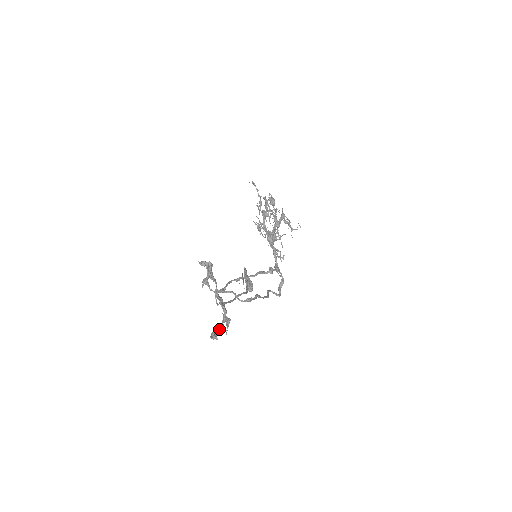
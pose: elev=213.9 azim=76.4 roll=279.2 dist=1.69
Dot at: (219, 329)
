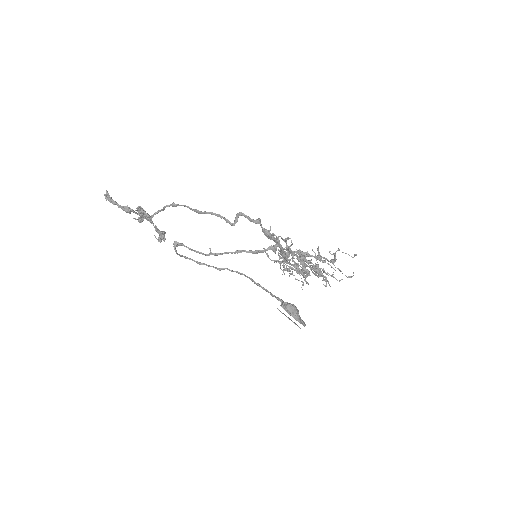
Dot at: occluded
